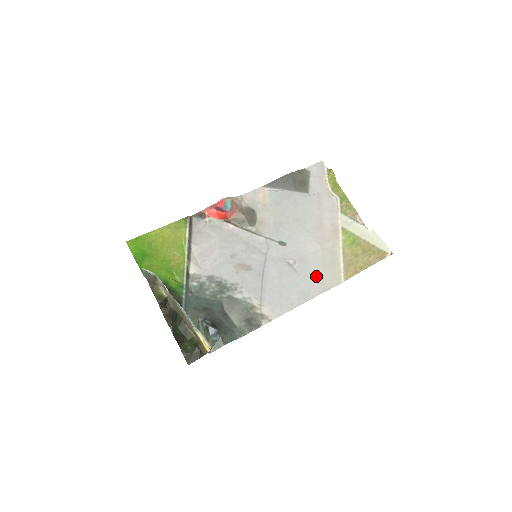
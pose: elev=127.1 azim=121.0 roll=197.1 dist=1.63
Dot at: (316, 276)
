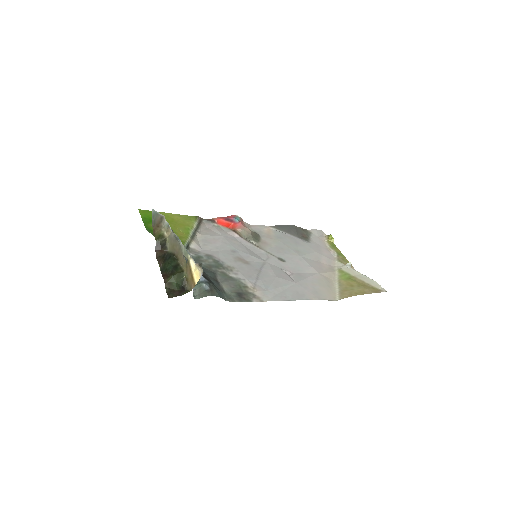
Dot at: (312, 287)
